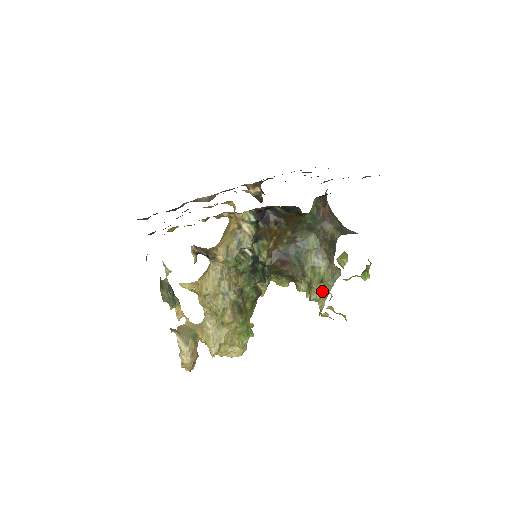
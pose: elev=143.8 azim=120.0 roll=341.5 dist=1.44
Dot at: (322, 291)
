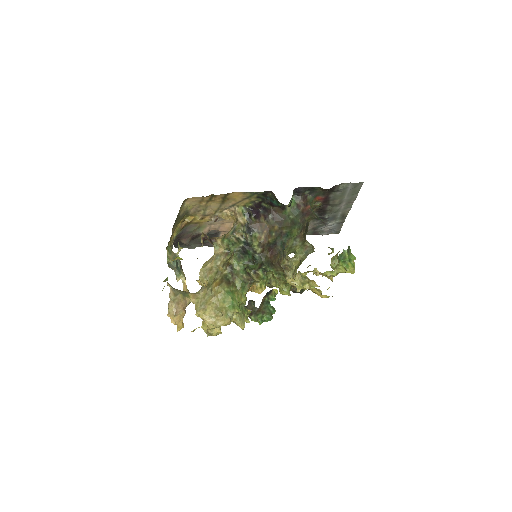
Dot at: (297, 265)
